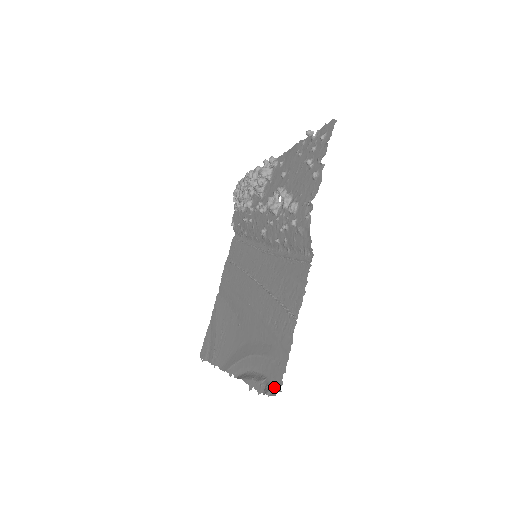
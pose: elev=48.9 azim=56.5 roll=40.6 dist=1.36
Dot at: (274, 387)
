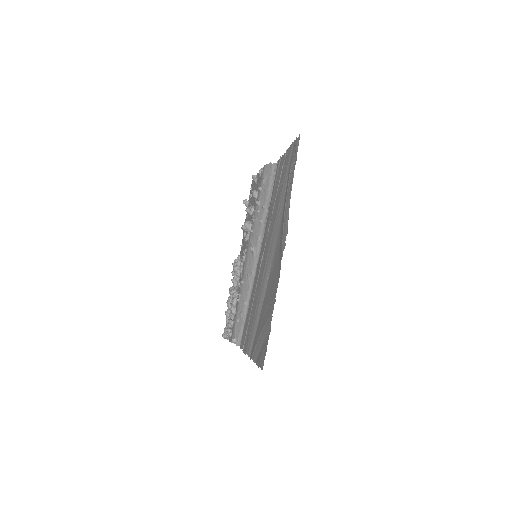
Dot at: (298, 142)
